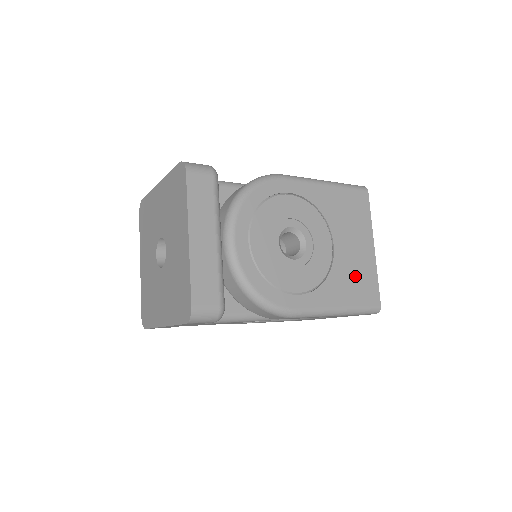
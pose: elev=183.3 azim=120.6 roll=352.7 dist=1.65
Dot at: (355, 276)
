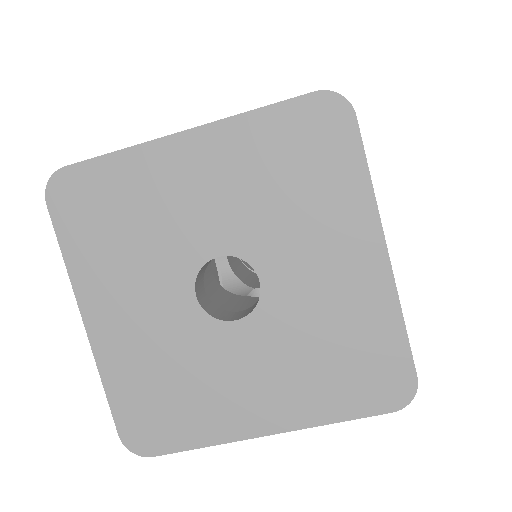
Dot at: occluded
